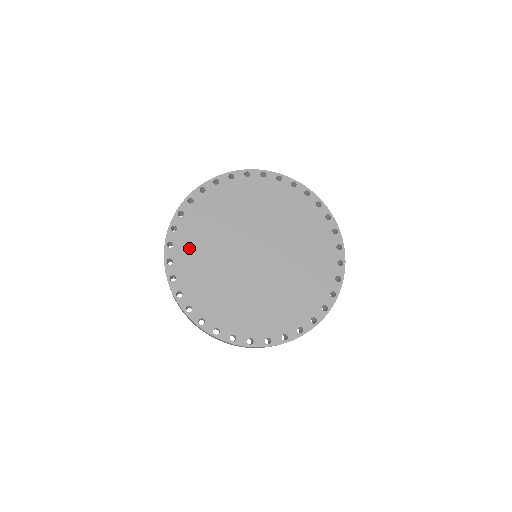
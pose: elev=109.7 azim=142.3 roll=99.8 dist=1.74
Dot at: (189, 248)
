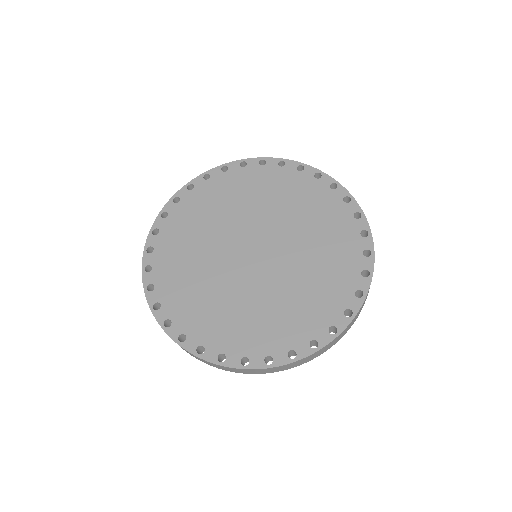
Dot at: (182, 224)
